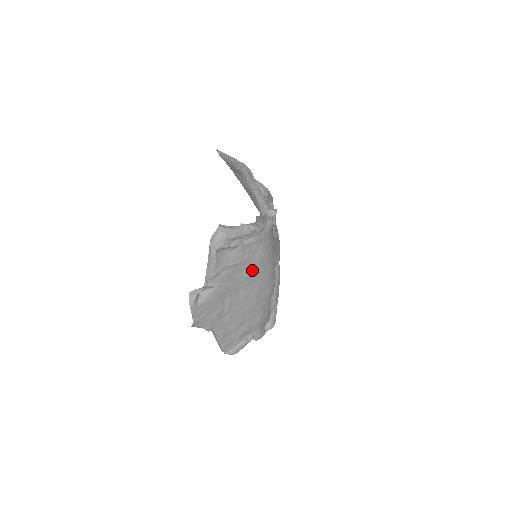
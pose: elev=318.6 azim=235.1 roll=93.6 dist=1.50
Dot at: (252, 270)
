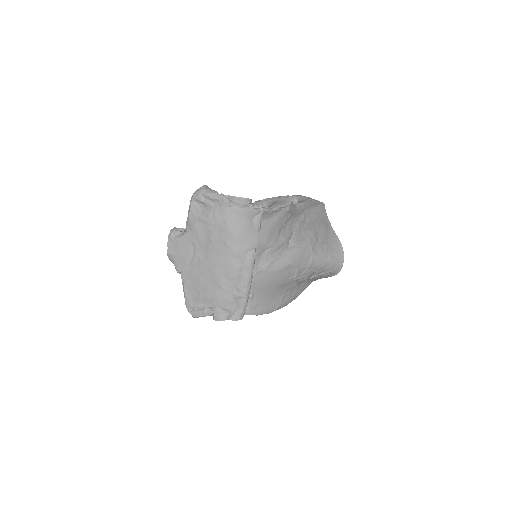
Dot at: (217, 236)
